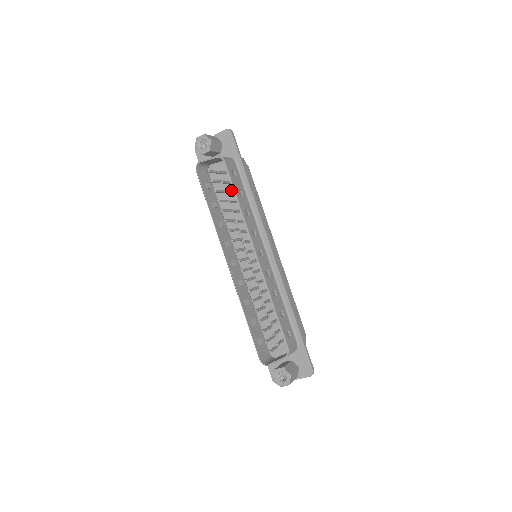
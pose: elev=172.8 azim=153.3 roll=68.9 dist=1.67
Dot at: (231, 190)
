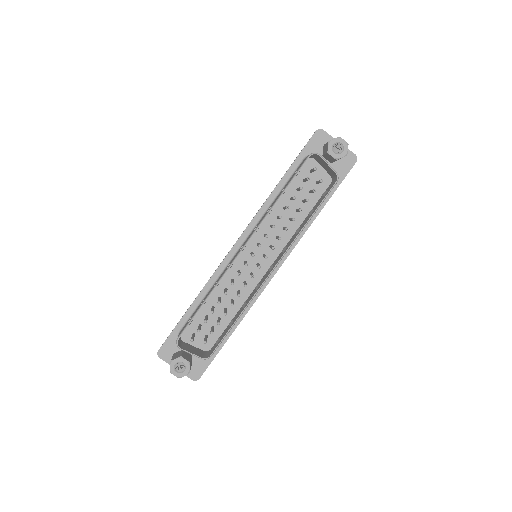
Dot at: (303, 195)
